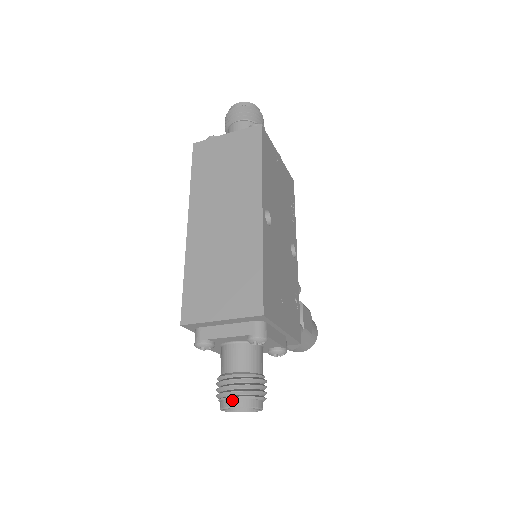
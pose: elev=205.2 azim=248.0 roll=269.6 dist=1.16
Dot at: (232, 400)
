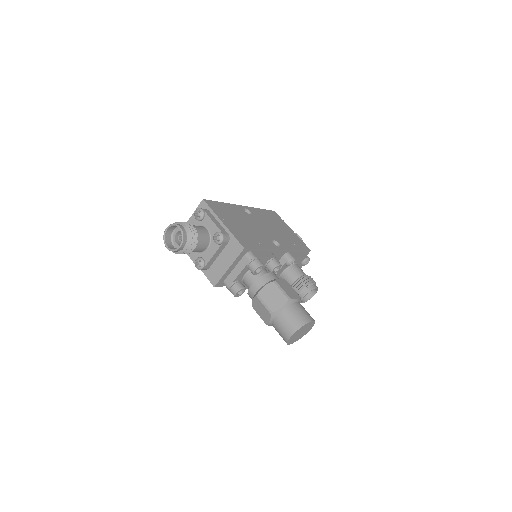
Dot at: (169, 228)
